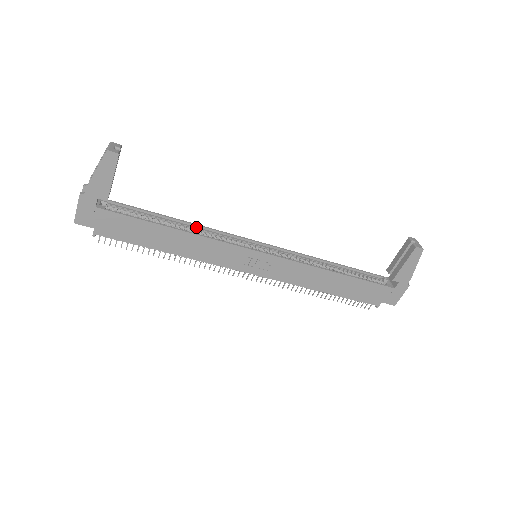
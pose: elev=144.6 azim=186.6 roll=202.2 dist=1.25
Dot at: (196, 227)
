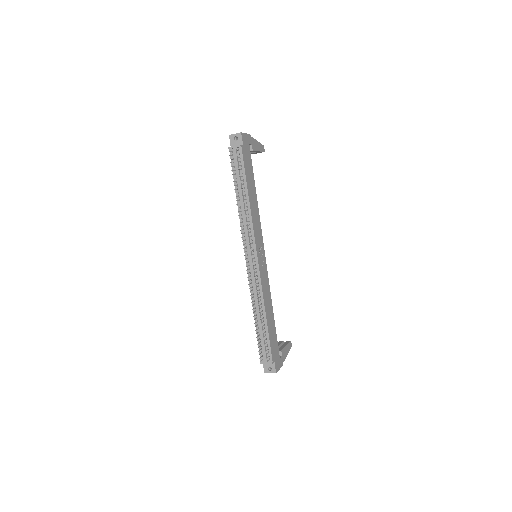
Dot at: occluded
